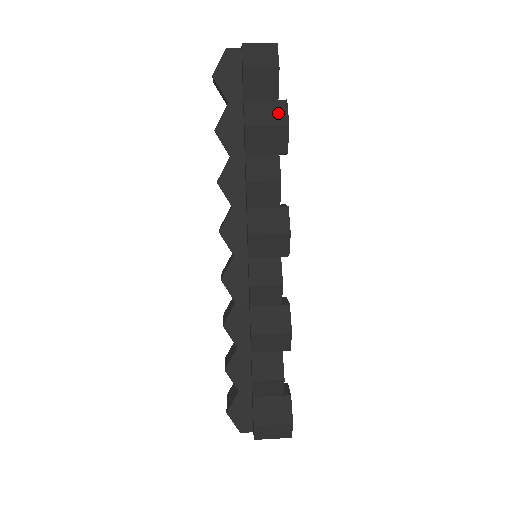
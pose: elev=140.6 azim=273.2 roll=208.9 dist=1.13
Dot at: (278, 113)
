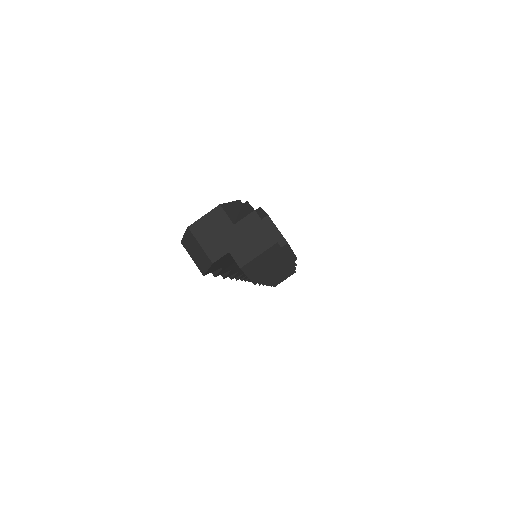
Dot at: occluded
